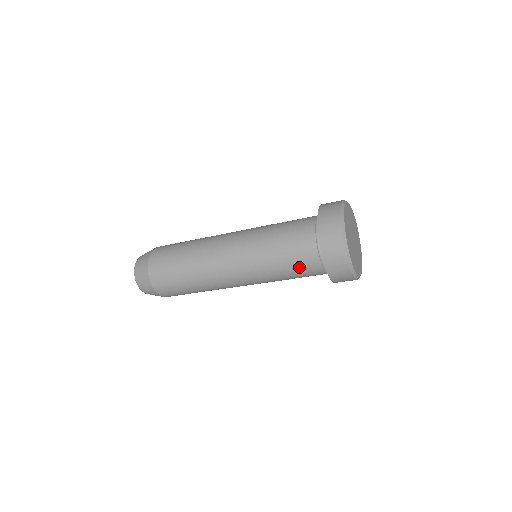
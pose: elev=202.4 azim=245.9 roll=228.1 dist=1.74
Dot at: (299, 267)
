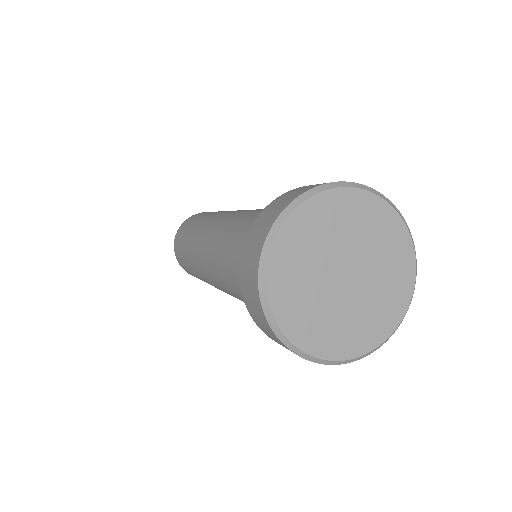
Dot at: occluded
